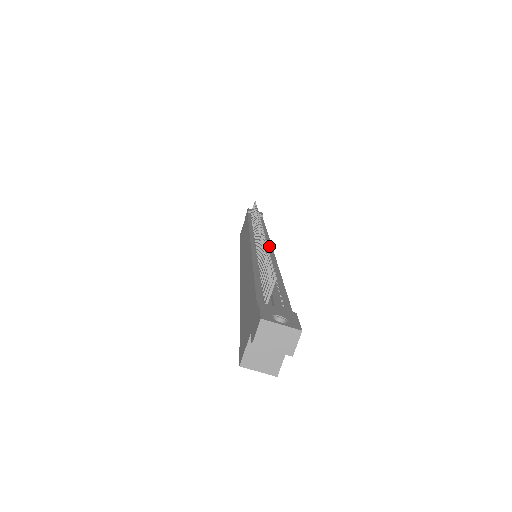
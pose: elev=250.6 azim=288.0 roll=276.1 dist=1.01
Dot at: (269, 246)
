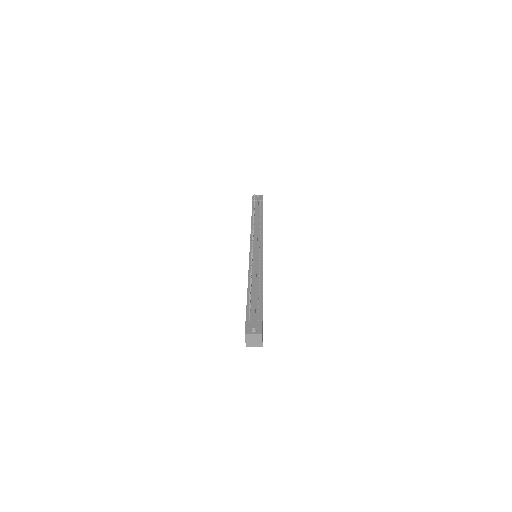
Dot at: (261, 250)
